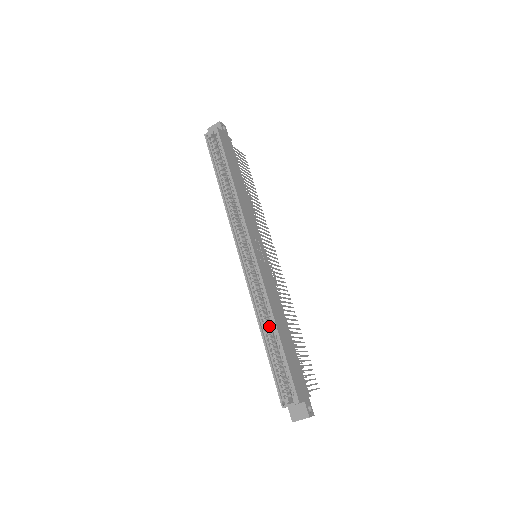
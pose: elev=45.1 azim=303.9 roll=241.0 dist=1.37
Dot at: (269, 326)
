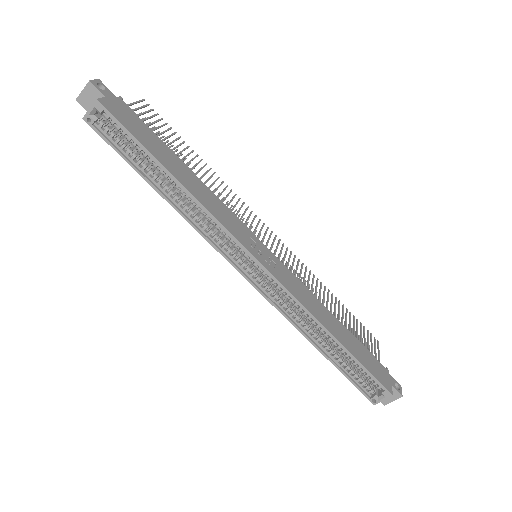
Dot at: (319, 334)
